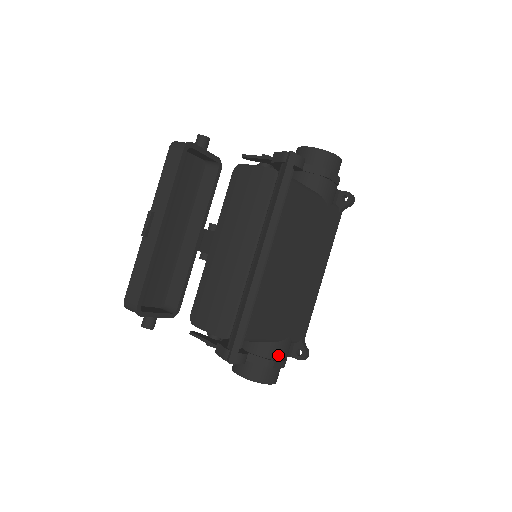
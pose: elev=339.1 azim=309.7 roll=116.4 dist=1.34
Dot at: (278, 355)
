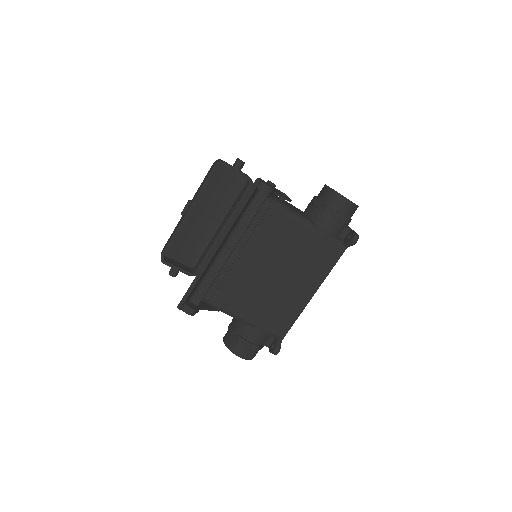
Dot at: (248, 336)
